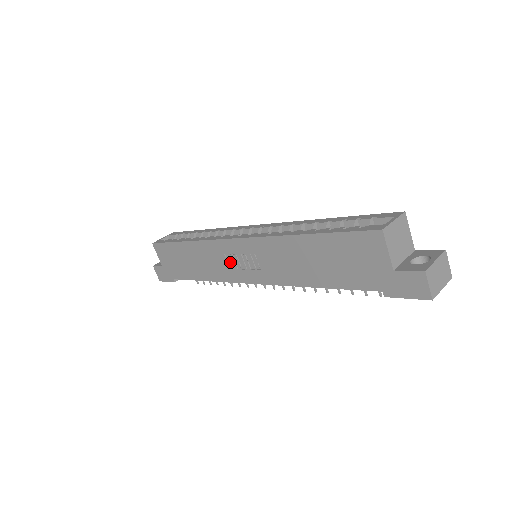
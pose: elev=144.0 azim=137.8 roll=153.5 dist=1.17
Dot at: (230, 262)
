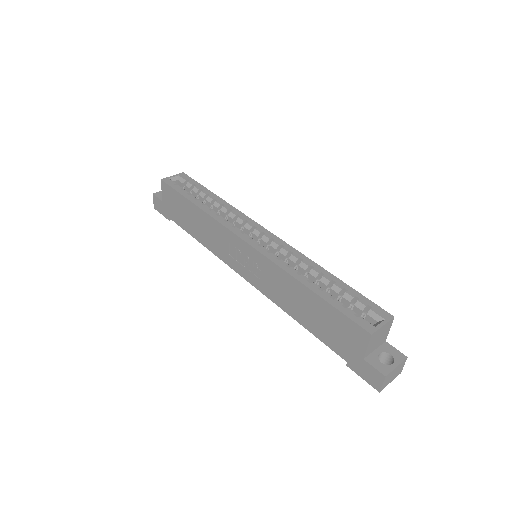
Dot at: (231, 251)
